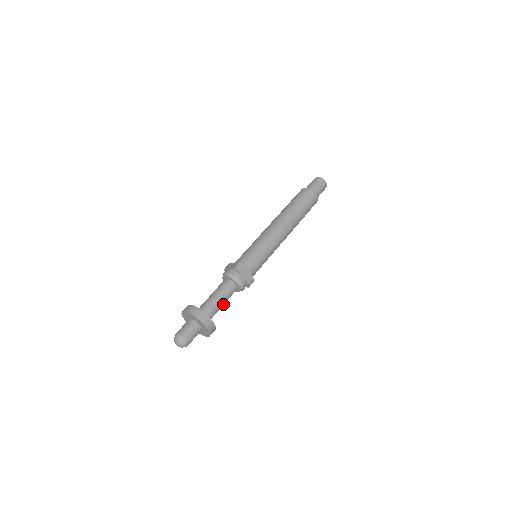
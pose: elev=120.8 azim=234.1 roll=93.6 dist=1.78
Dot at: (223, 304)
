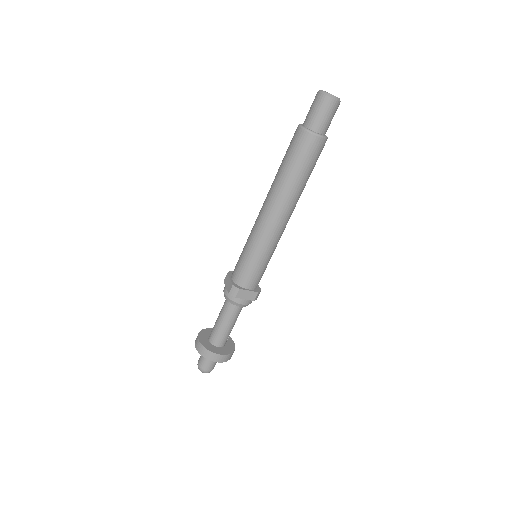
Dot at: (234, 324)
